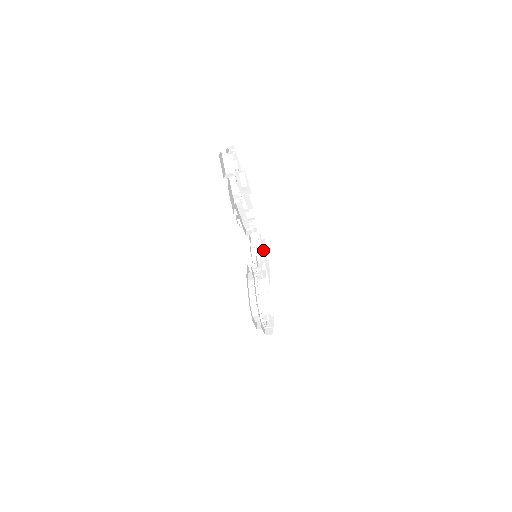
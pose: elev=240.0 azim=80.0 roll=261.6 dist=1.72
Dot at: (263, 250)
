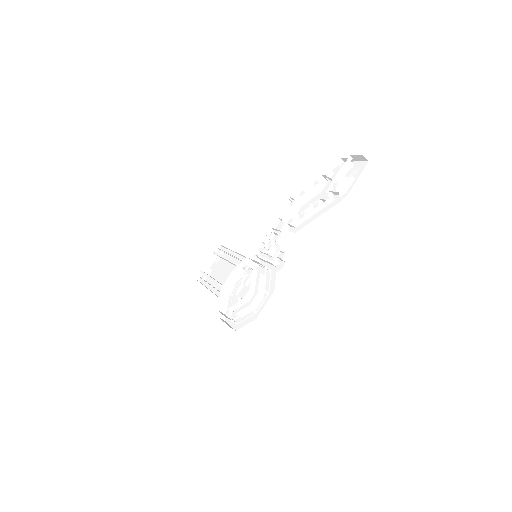
Dot at: occluded
